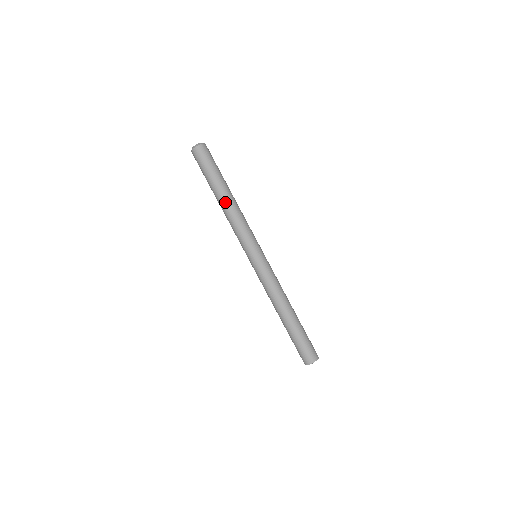
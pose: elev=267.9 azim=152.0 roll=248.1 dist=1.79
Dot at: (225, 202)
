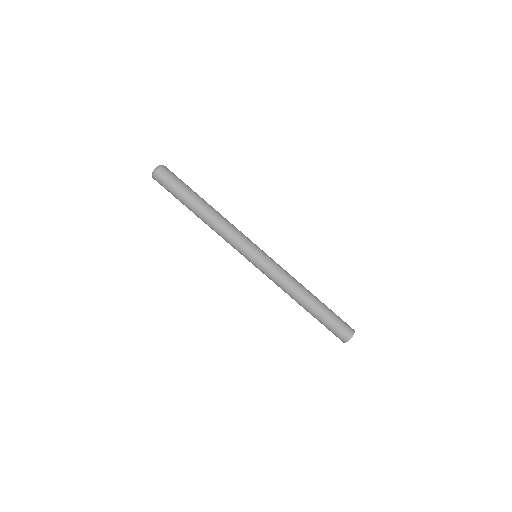
Dot at: (202, 219)
